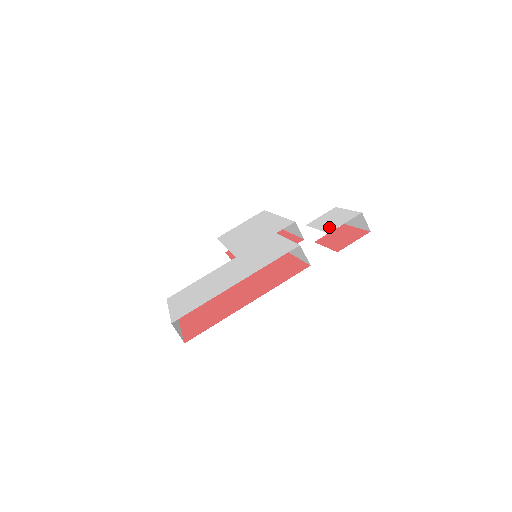
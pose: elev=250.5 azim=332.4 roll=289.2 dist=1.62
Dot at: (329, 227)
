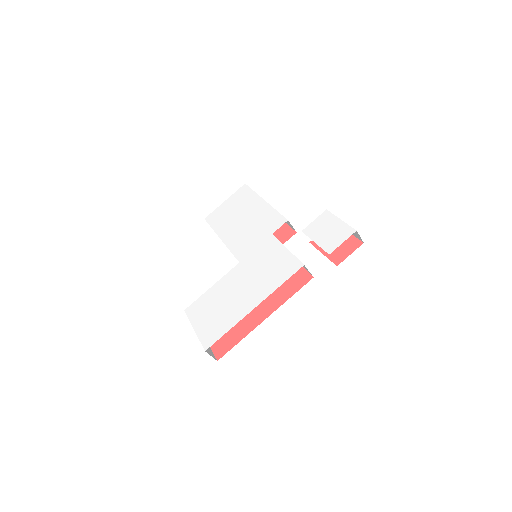
Dot at: (328, 244)
